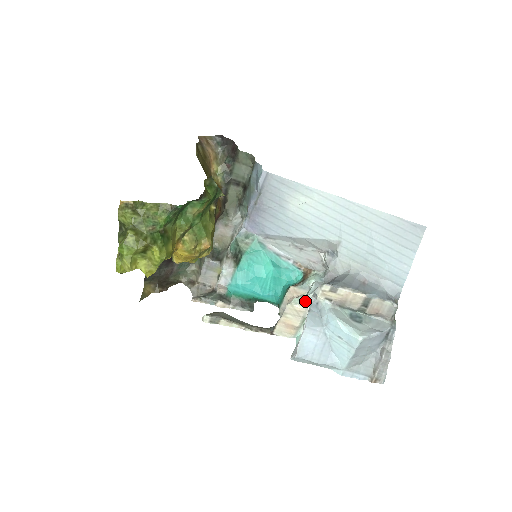
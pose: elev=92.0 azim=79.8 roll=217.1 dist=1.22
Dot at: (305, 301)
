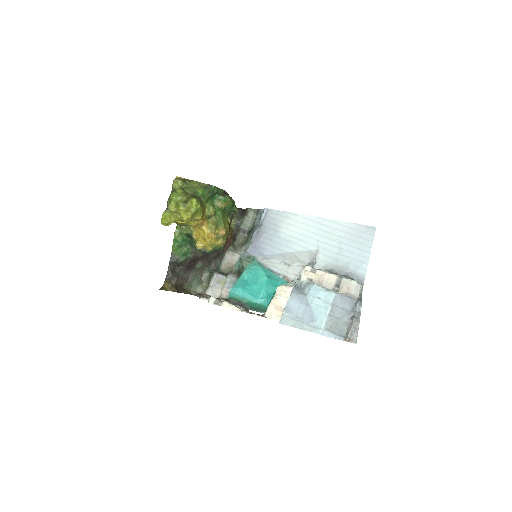
Dot at: (292, 284)
